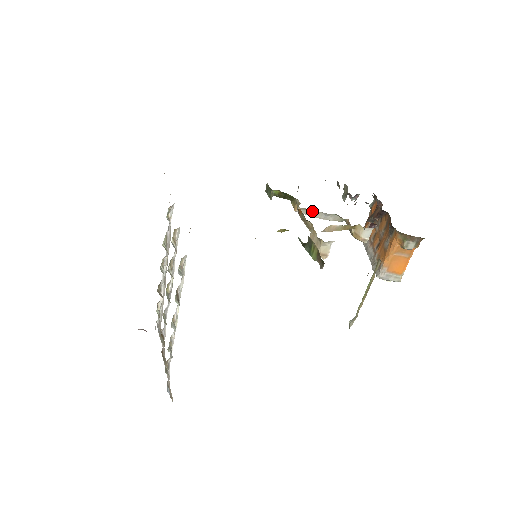
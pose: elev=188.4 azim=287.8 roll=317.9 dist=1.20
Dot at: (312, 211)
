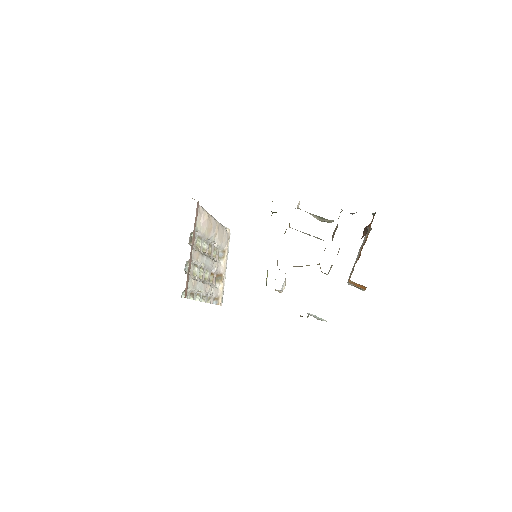
Dot at: occluded
